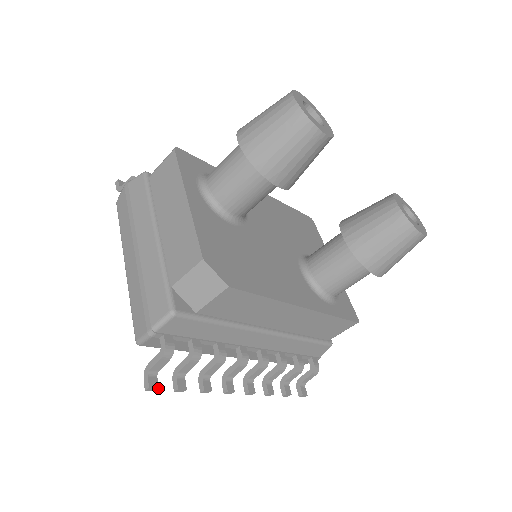
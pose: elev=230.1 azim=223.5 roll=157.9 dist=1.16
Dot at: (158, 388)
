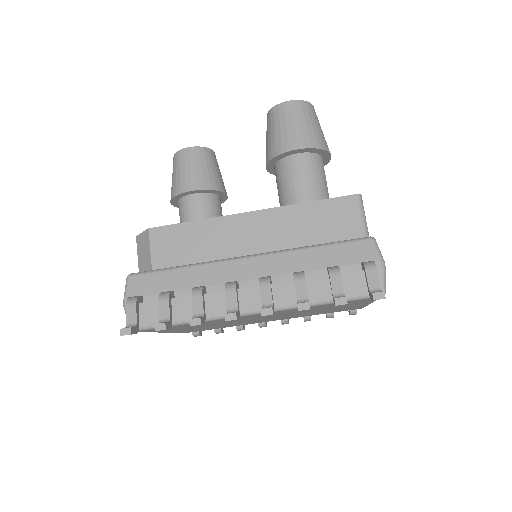
Dot at: (130, 328)
